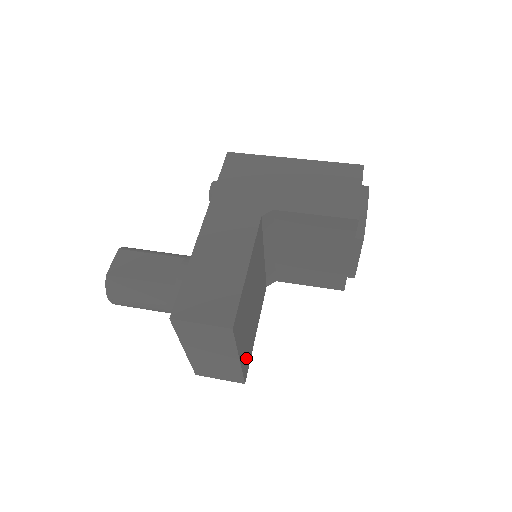
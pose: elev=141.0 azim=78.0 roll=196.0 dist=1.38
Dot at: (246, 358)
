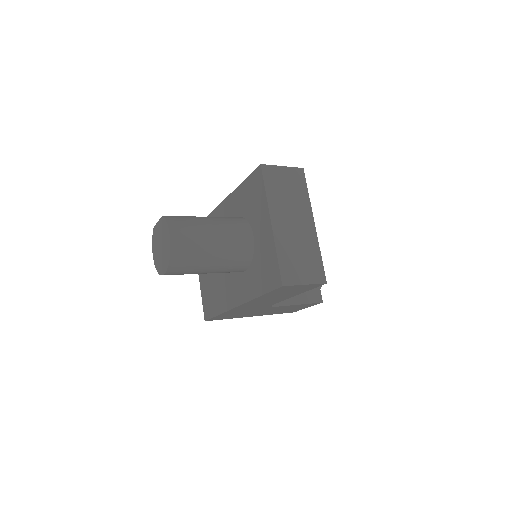
Dot at: occluded
